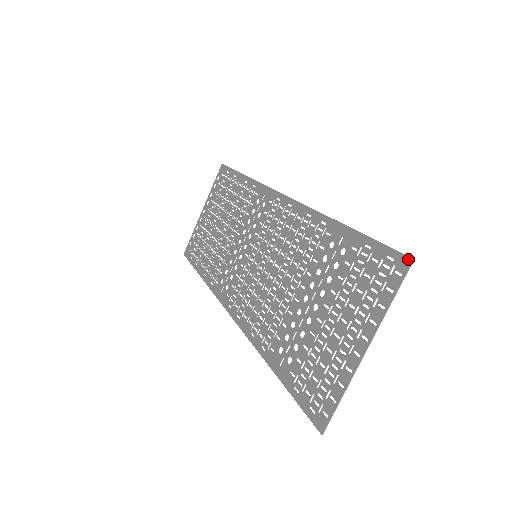
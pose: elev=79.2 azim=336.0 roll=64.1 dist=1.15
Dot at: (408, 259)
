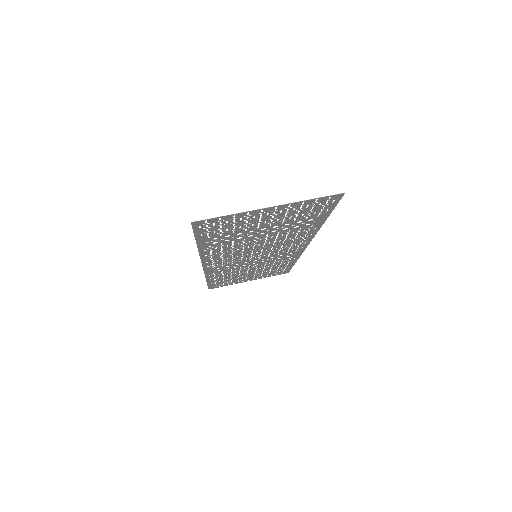
Dot at: (342, 194)
